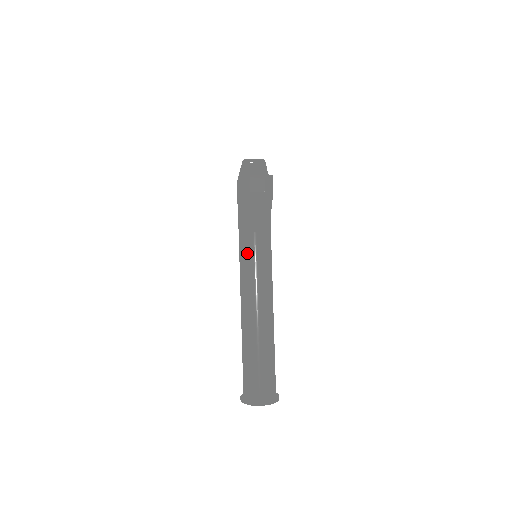
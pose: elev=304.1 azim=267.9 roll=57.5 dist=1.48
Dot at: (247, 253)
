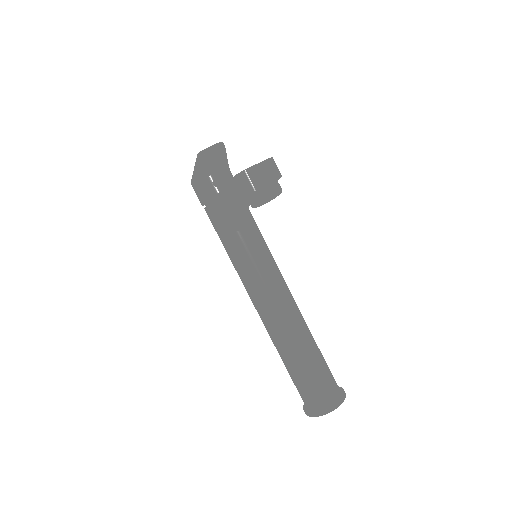
Dot at: (242, 257)
